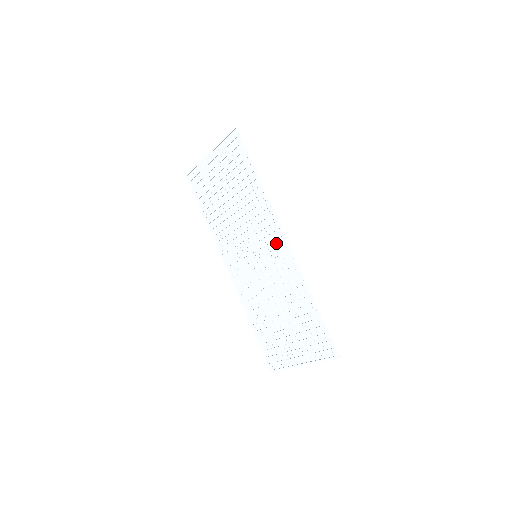
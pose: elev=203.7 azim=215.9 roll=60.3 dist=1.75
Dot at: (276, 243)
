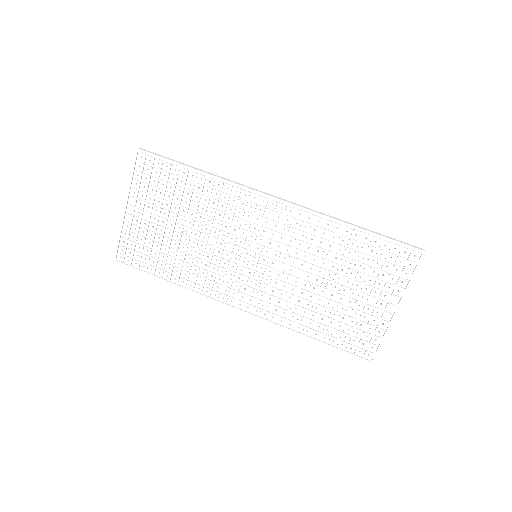
Dot at: (267, 215)
